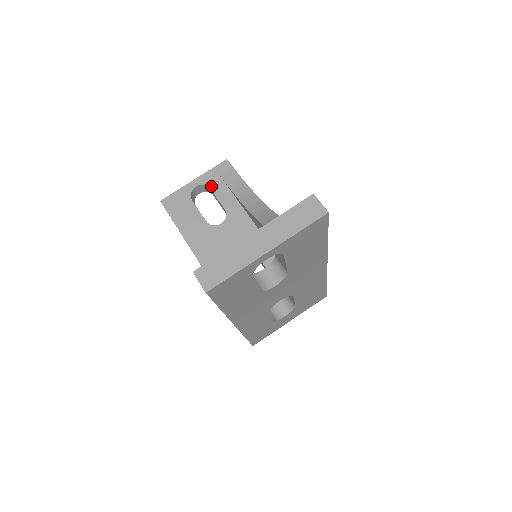
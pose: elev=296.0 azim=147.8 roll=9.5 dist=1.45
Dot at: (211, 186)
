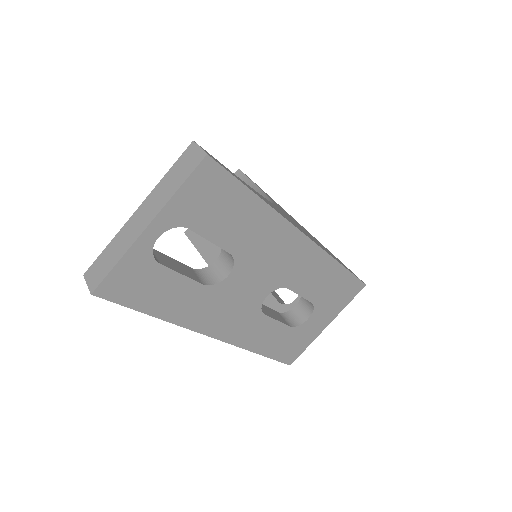
Dot at: occluded
